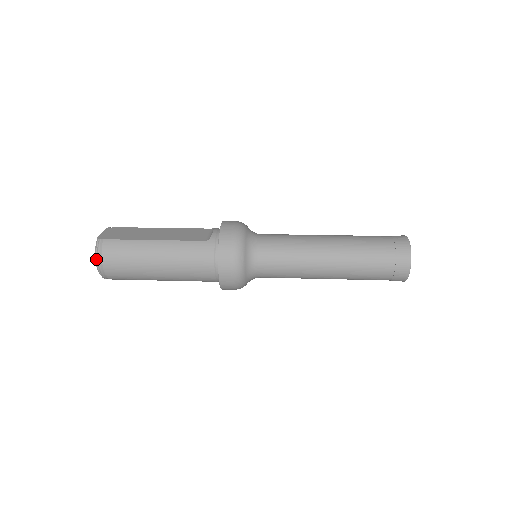
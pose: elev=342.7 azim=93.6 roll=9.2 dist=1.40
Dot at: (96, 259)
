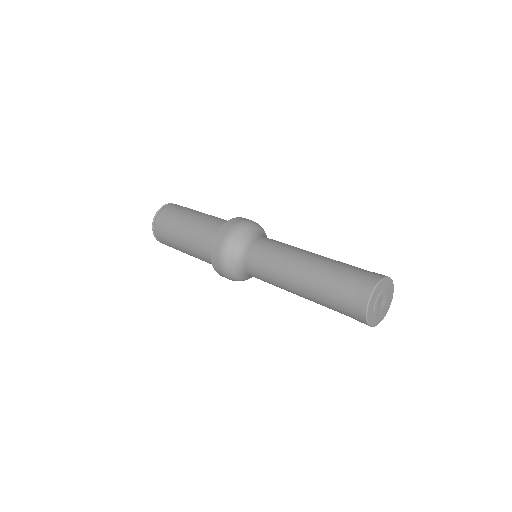
Dot at: (160, 208)
